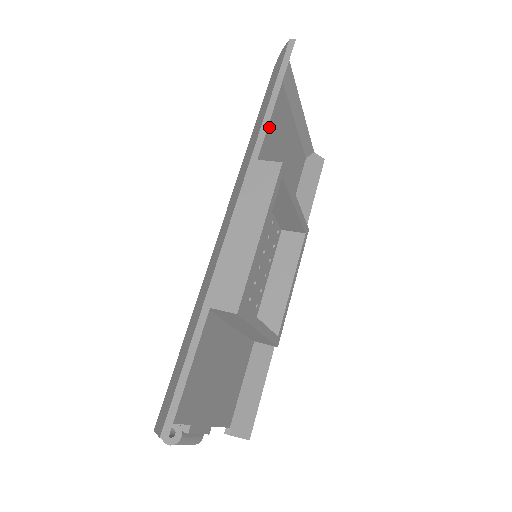
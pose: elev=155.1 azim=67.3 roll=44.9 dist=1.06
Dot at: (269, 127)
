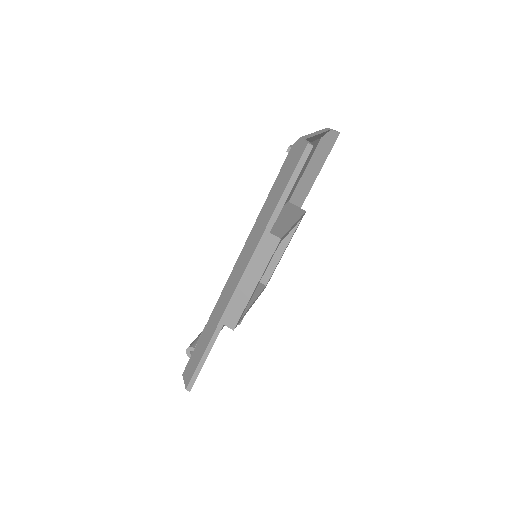
Dot at: occluded
